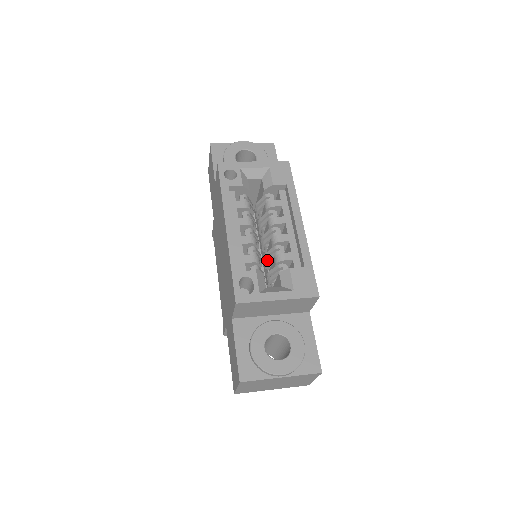
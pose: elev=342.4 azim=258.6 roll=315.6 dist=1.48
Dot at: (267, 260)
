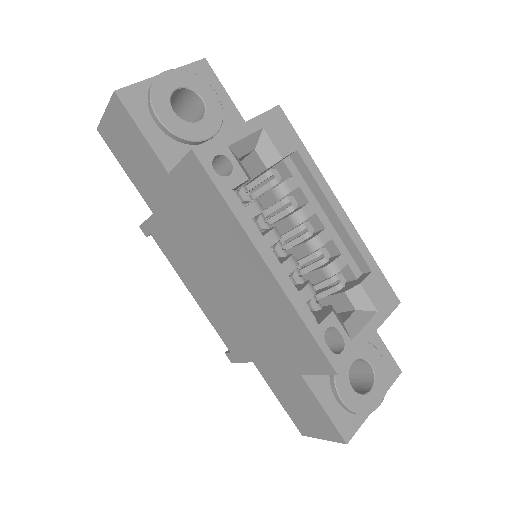
Dot at: (304, 272)
